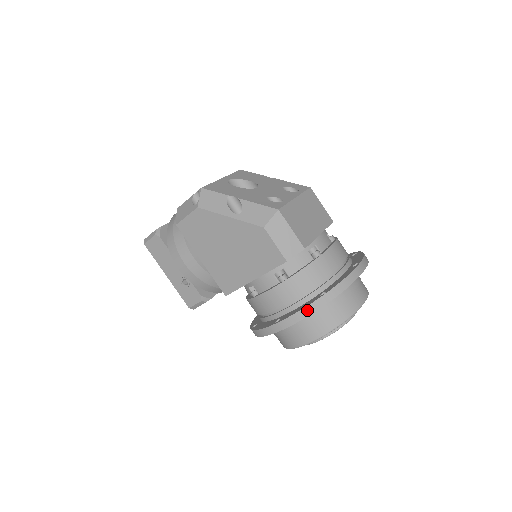
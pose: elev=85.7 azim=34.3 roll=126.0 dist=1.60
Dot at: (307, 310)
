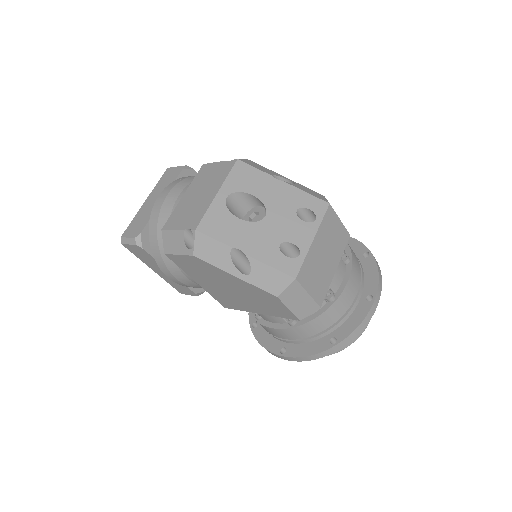
Dot at: (316, 356)
